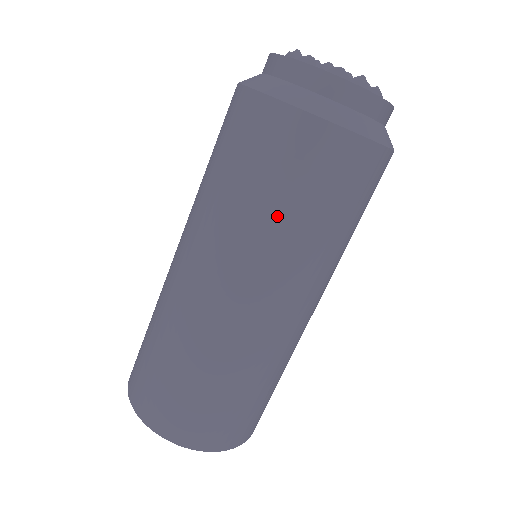
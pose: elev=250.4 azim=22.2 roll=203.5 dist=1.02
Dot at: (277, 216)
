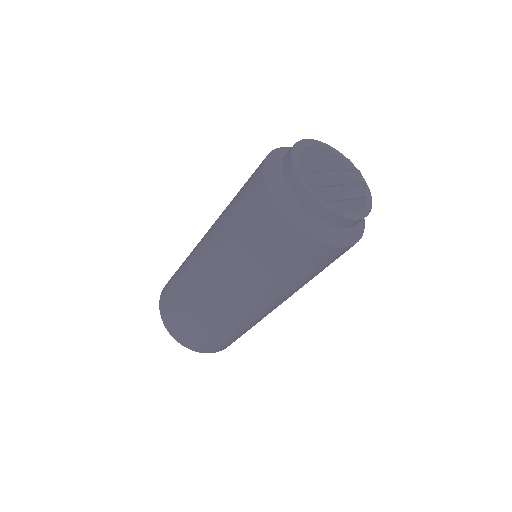
Dot at: (285, 280)
